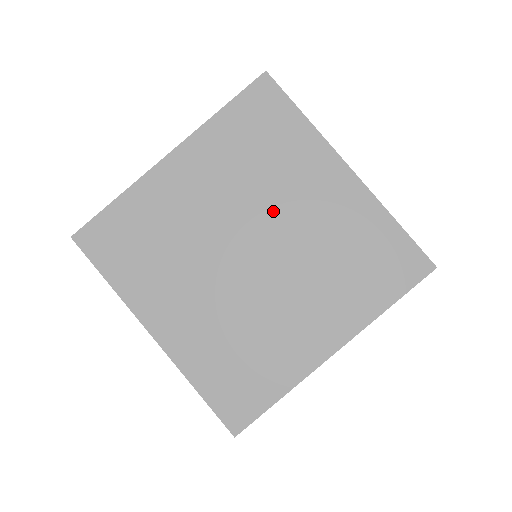
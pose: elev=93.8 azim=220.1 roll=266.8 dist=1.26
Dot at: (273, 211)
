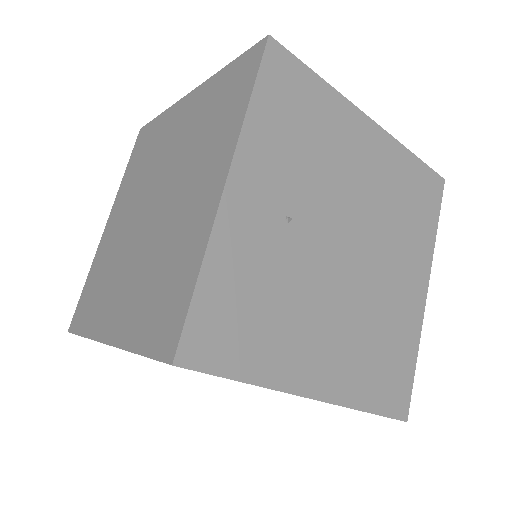
Dot at: (177, 184)
